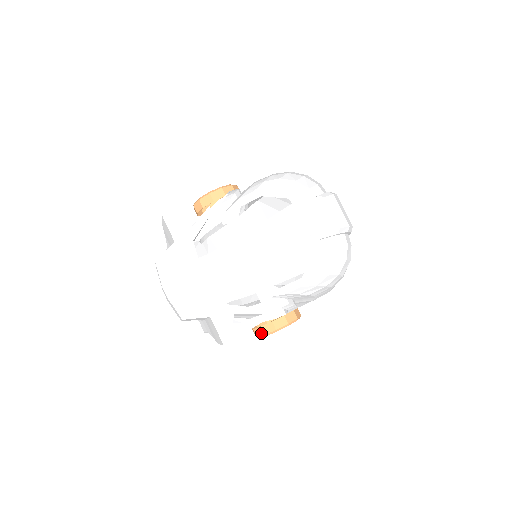
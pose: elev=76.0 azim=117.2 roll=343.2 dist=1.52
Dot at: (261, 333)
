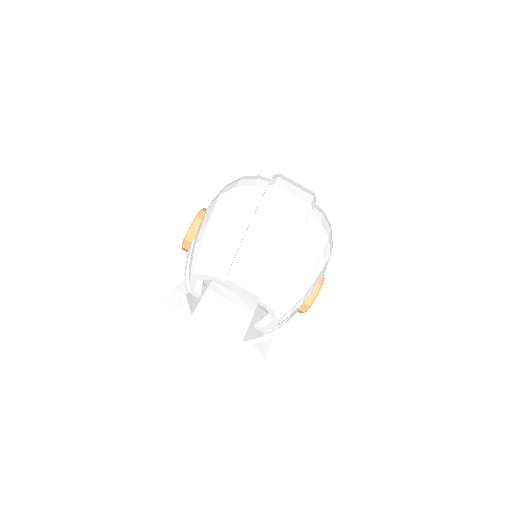
Dot at: occluded
